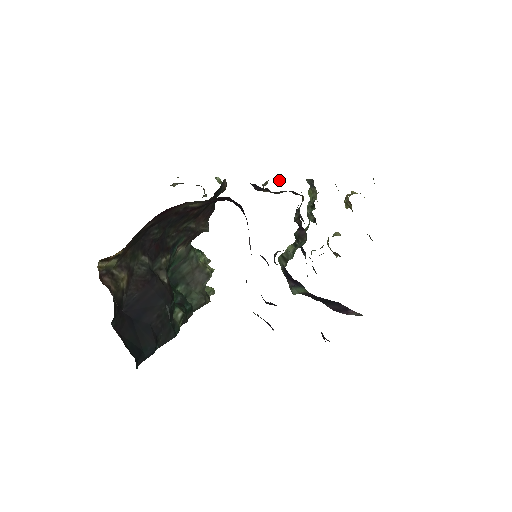
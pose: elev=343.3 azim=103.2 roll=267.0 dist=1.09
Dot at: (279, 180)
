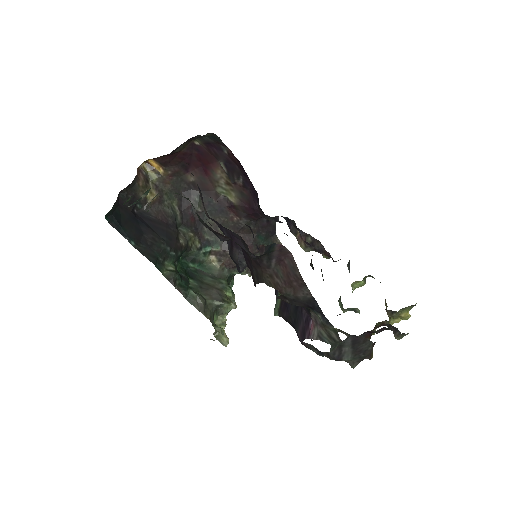
Dot at: occluded
